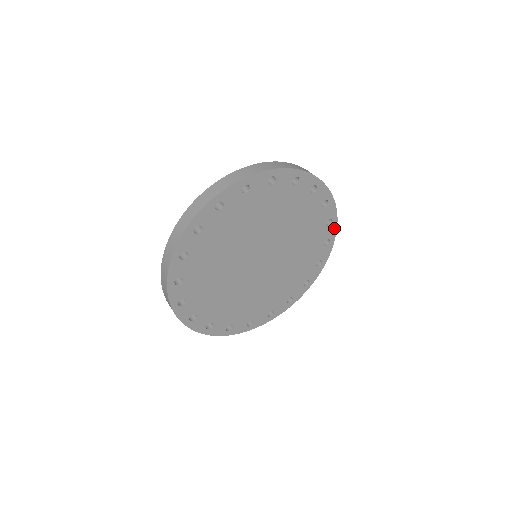
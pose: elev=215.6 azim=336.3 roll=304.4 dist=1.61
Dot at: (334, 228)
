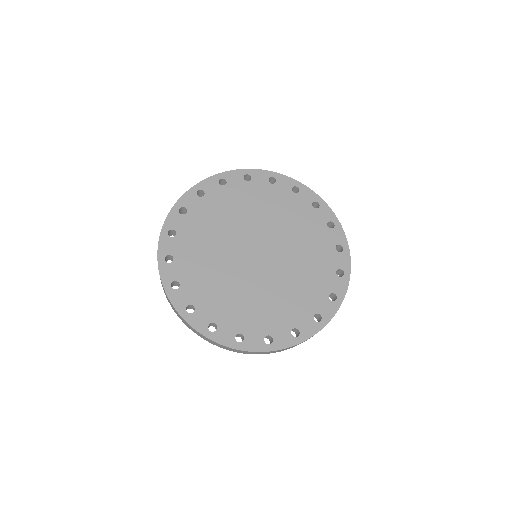
Dot at: (308, 191)
